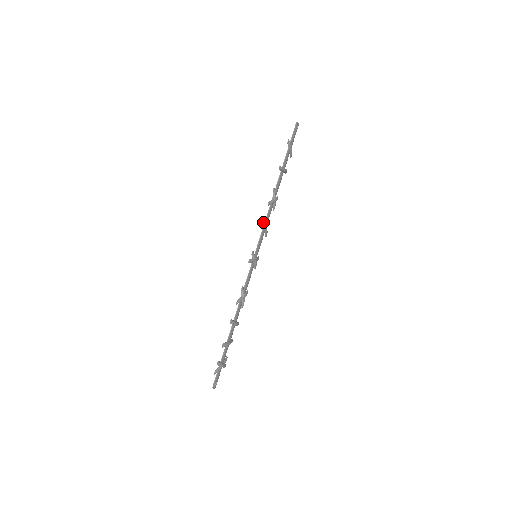
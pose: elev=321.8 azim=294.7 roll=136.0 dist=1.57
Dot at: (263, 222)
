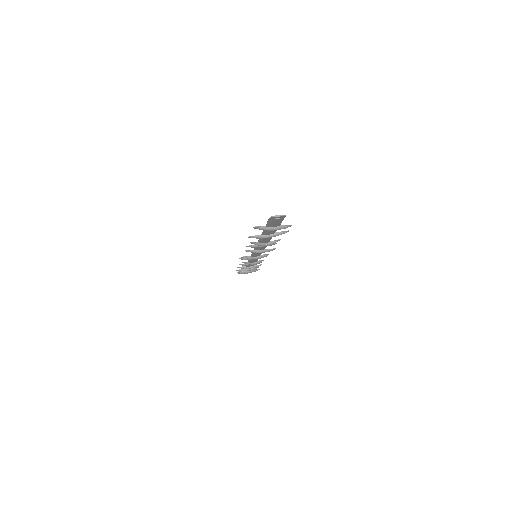
Dot at: (247, 251)
